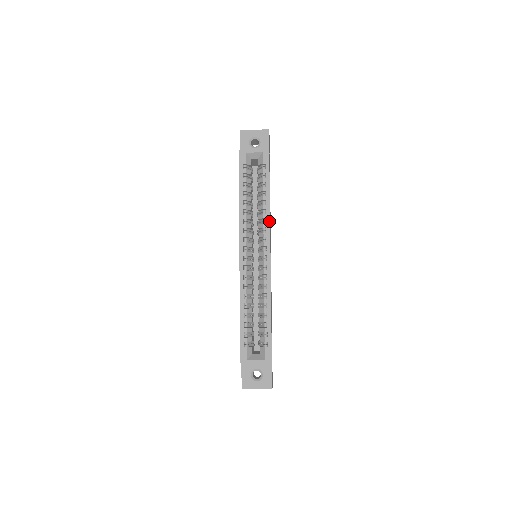
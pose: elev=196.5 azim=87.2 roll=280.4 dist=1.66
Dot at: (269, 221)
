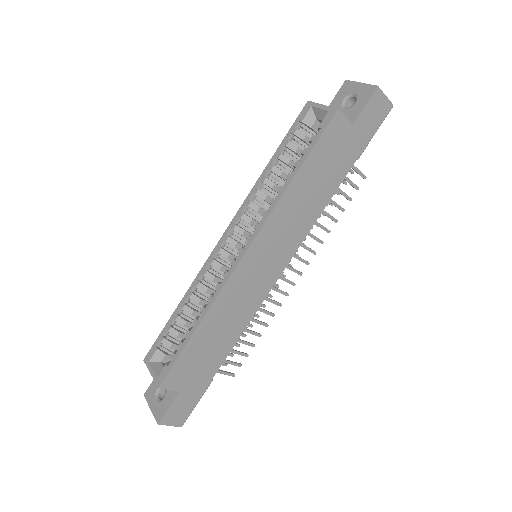
Dot at: (271, 210)
